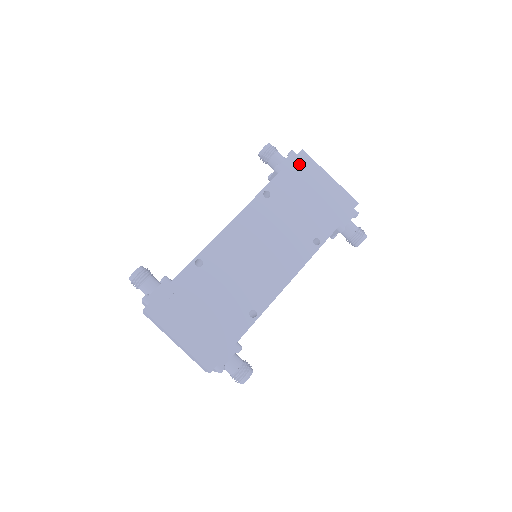
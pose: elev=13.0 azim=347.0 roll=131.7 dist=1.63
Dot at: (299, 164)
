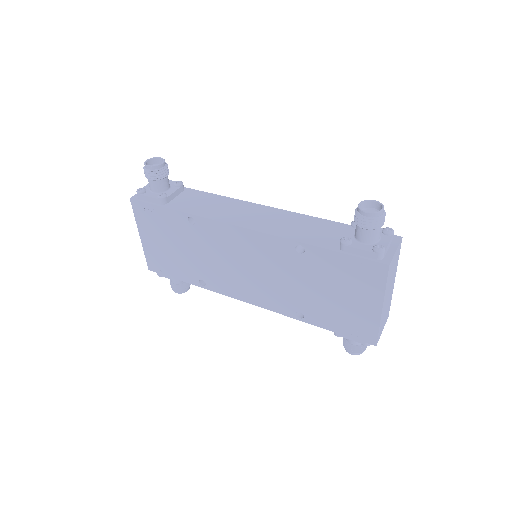
Dot at: (366, 269)
